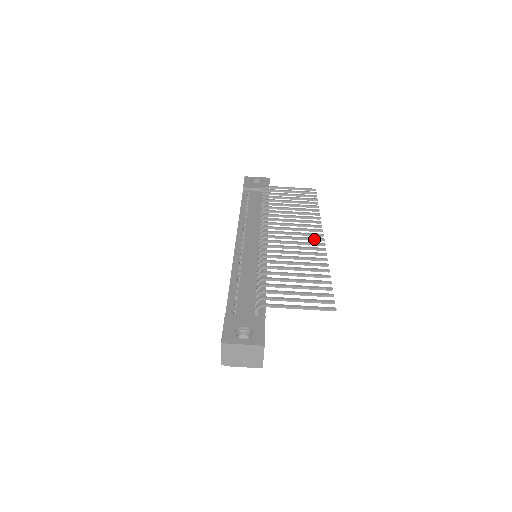
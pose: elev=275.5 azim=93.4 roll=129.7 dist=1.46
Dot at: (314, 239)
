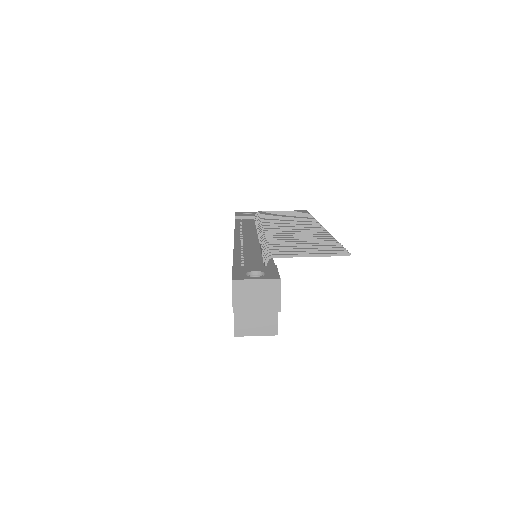
Dot at: (314, 228)
